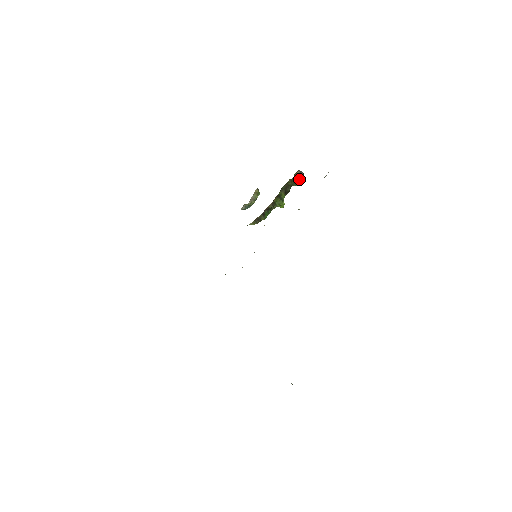
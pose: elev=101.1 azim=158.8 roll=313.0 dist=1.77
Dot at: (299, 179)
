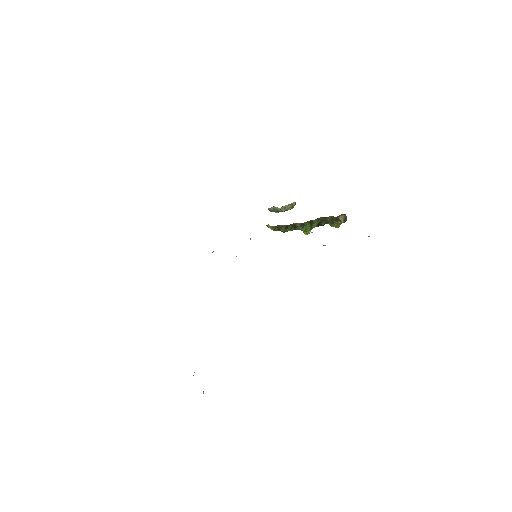
Dot at: (339, 222)
